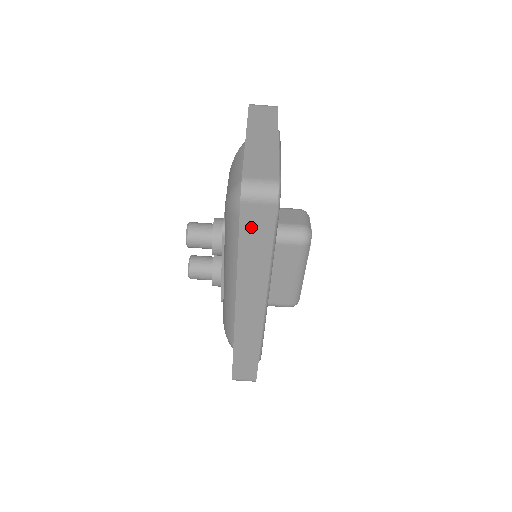
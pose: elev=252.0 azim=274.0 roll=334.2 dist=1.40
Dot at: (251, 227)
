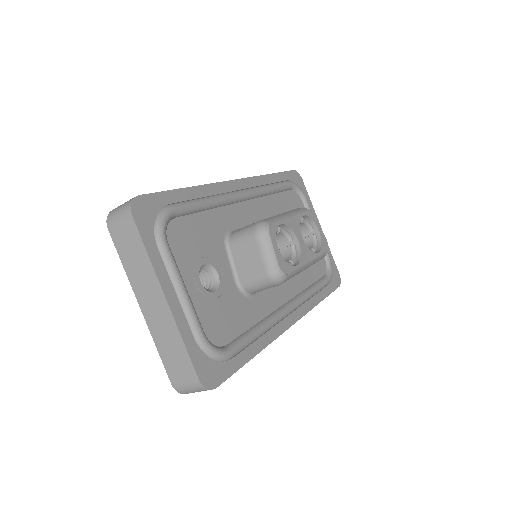
Dot at: occluded
